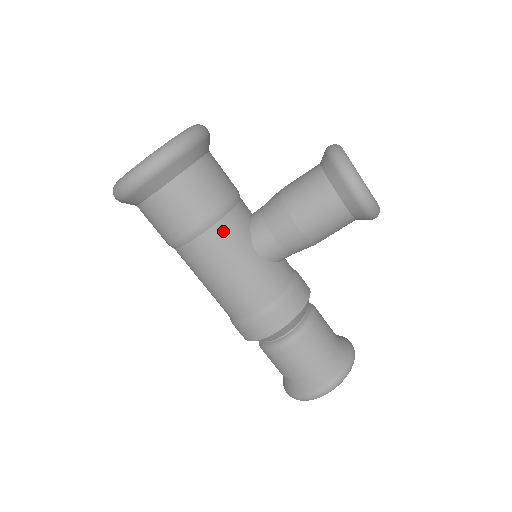
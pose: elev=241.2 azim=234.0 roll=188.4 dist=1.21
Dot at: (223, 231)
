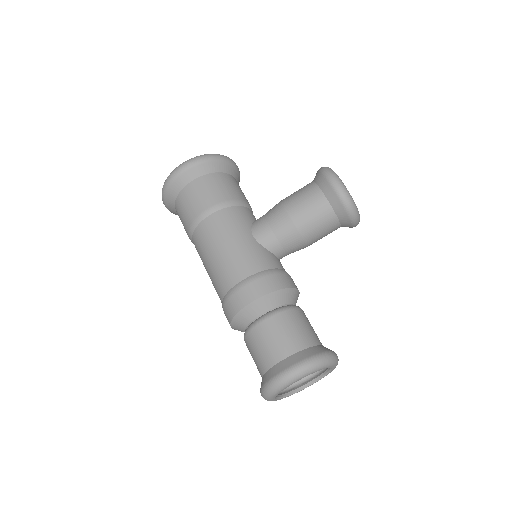
Dot at: (230, 214)
